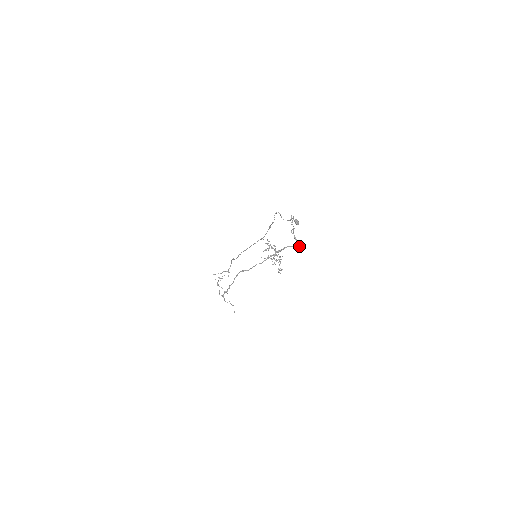
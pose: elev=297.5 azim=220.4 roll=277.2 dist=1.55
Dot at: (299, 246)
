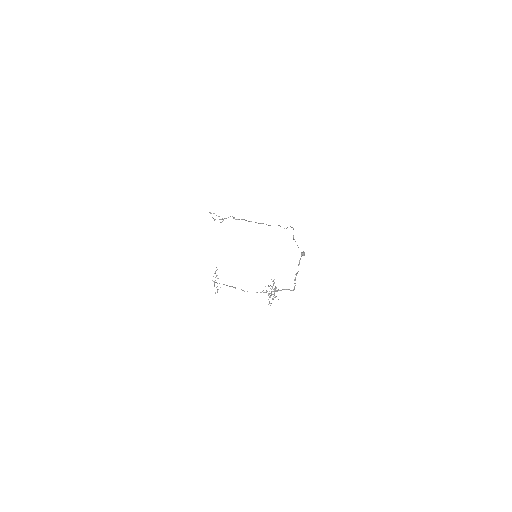
Dot at: (294, 289)
